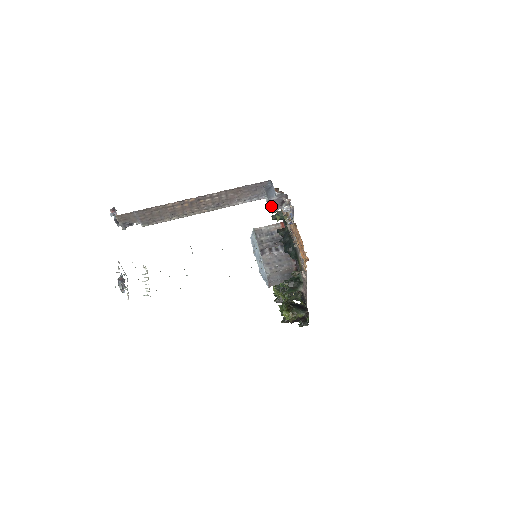
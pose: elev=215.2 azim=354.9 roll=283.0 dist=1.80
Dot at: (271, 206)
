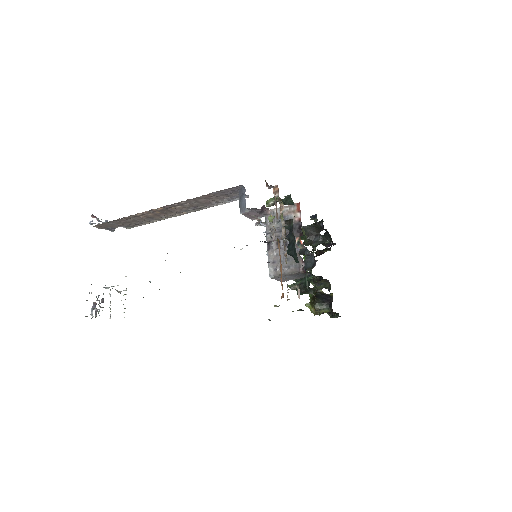
Dot at: (248, 216)
